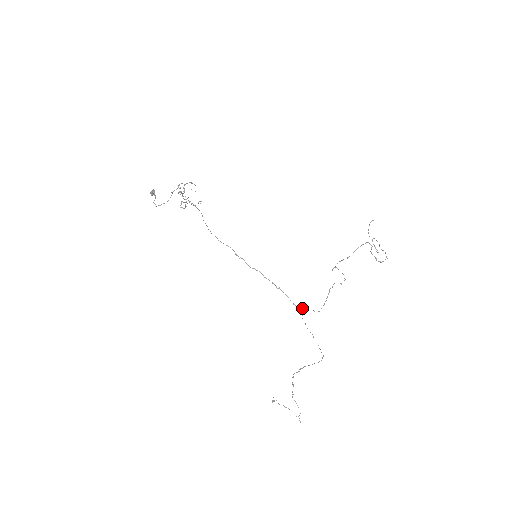
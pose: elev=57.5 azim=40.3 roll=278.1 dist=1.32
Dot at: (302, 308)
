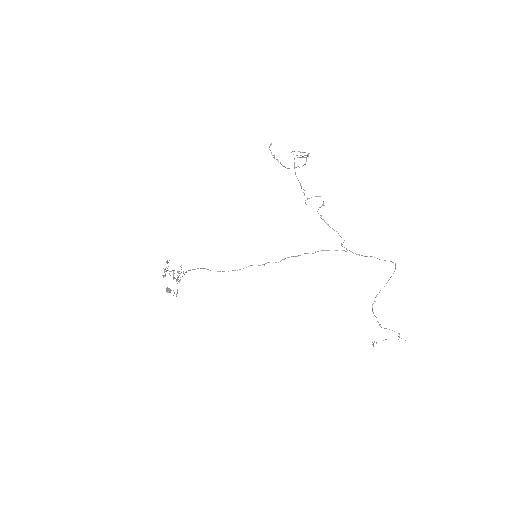
Dot at: occluded
